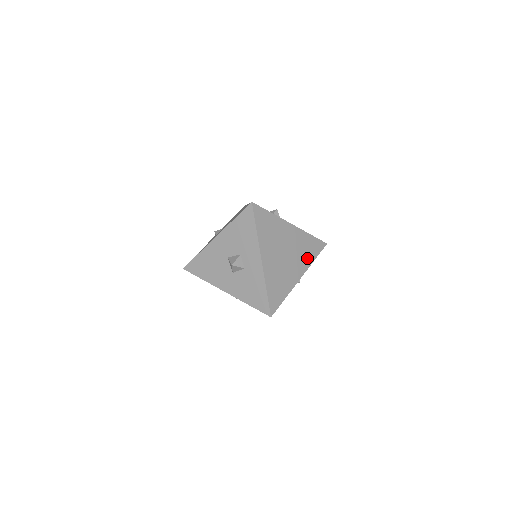
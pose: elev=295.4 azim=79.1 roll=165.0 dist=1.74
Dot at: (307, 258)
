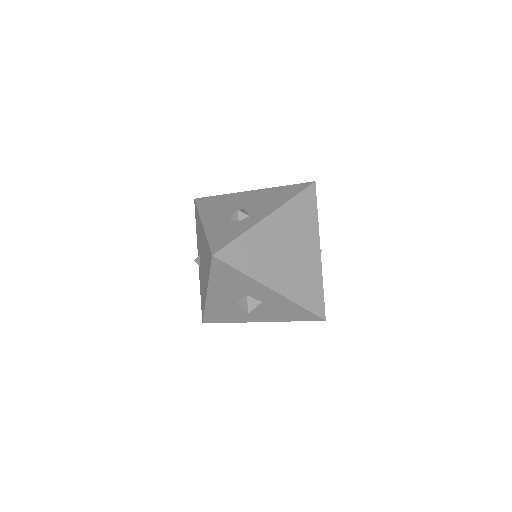
Dot at: (310, 224)
